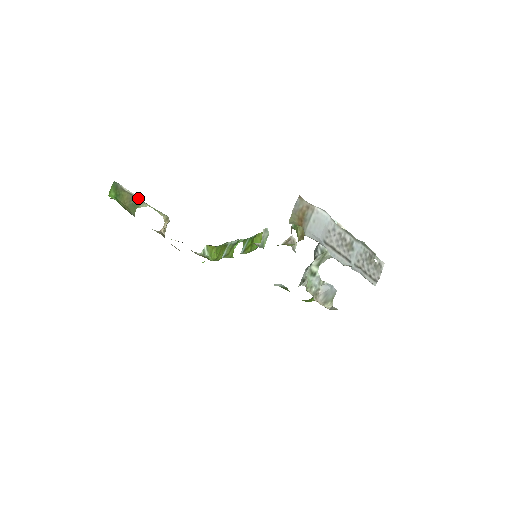
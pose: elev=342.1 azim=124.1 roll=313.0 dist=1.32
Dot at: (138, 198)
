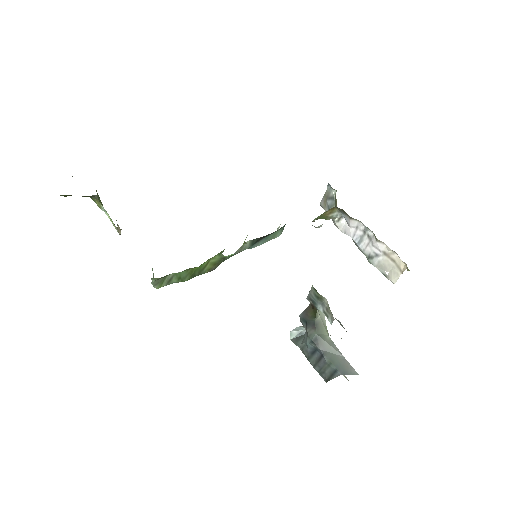
Dot at: occluded
